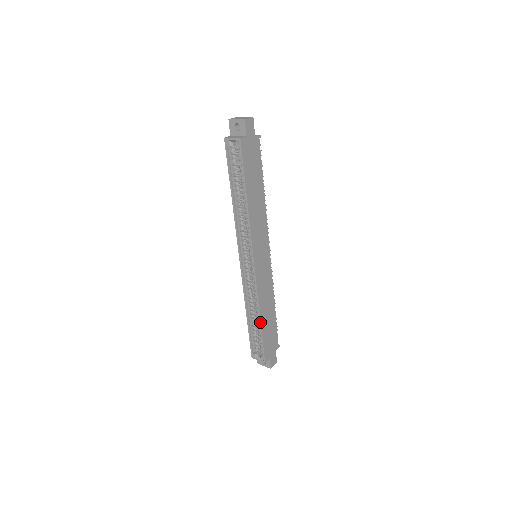
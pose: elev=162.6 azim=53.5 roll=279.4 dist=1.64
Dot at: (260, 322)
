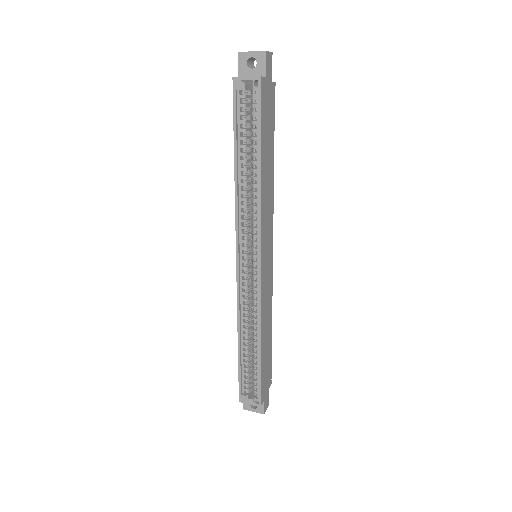
Dot at: (260, 349)
